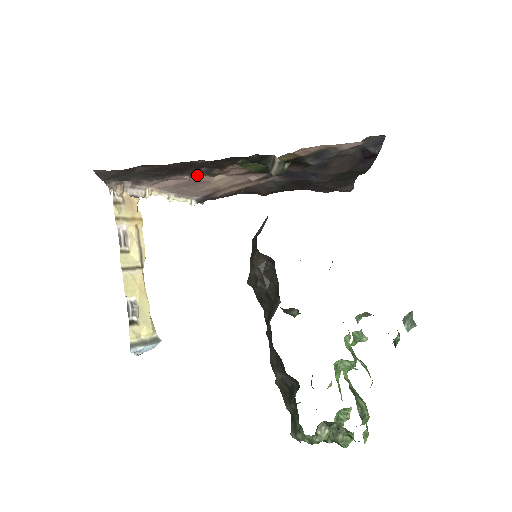
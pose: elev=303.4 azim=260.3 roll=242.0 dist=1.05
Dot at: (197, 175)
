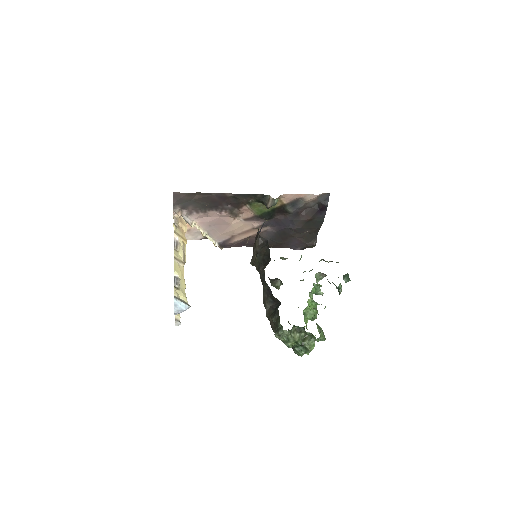
Dot at: (224, 213)
